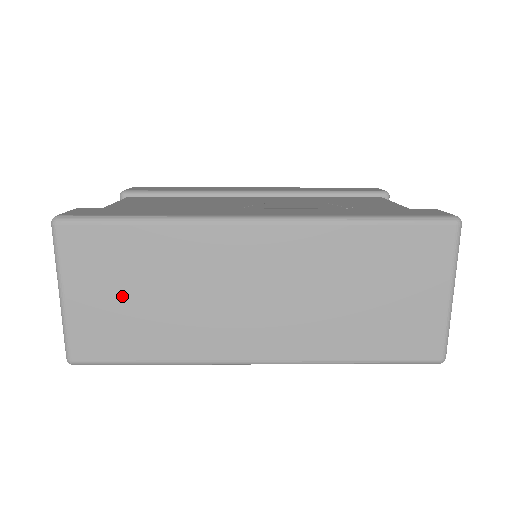
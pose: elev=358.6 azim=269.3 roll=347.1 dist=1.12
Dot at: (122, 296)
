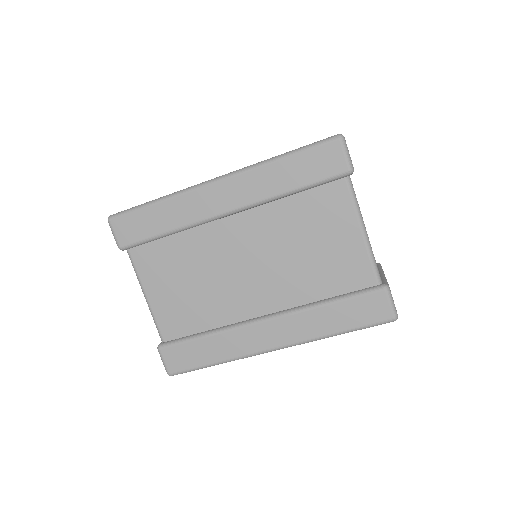
Dot at: occluded
